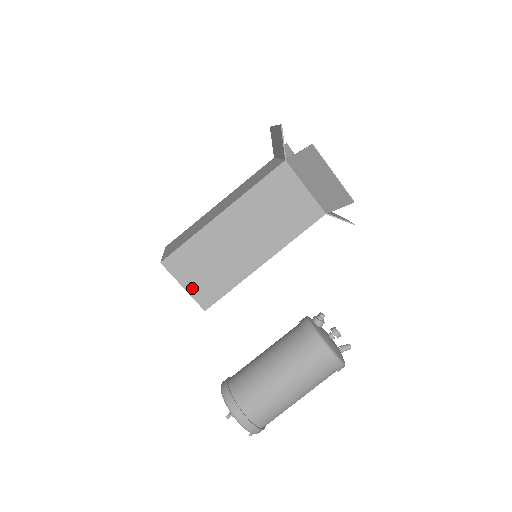
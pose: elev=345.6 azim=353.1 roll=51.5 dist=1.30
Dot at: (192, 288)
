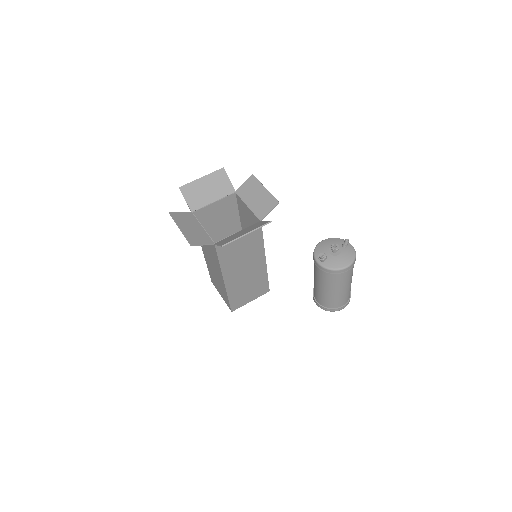
Dot at: (254, 297)
